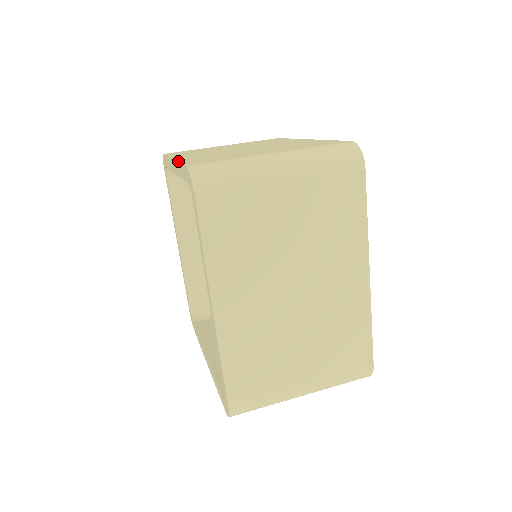
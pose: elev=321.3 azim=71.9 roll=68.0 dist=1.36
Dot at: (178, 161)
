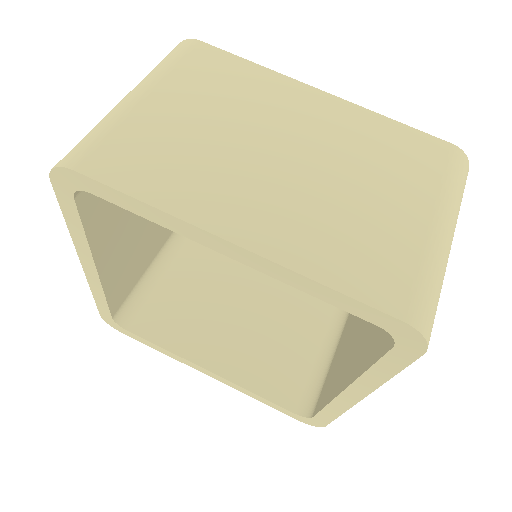
Dot at: (316, 281)
